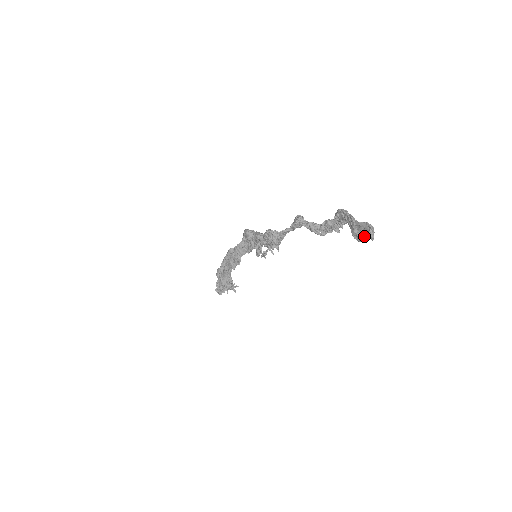
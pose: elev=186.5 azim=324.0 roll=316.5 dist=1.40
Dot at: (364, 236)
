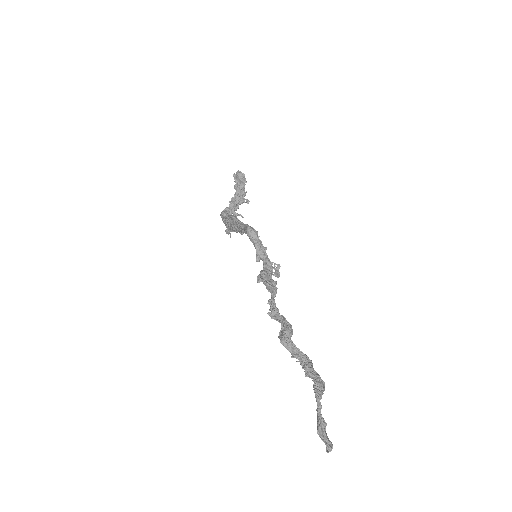
Dot at: (326, 436)
